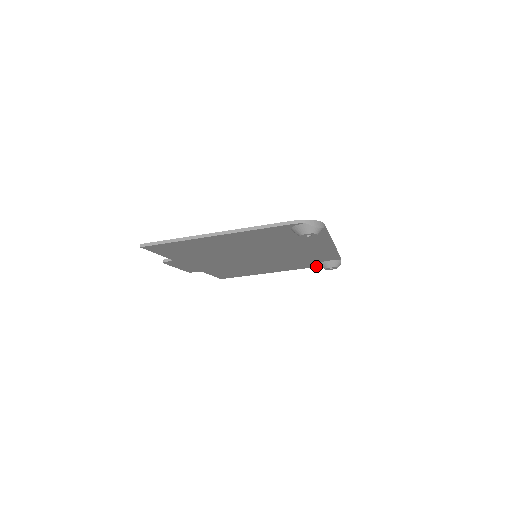
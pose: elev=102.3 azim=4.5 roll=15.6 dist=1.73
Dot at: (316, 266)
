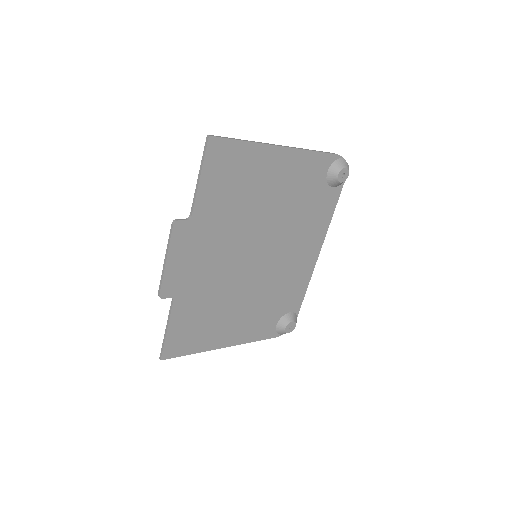
Dot at: (270, 335)
